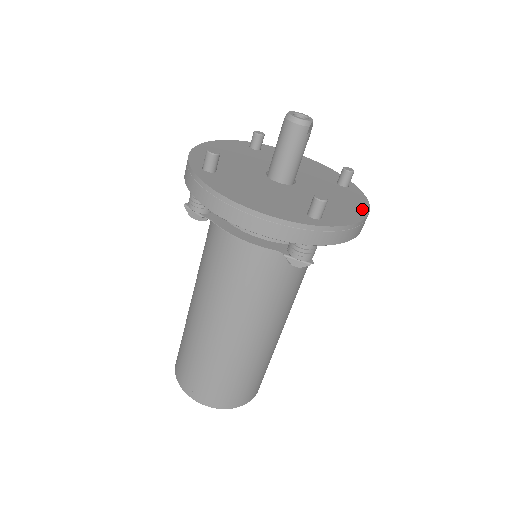
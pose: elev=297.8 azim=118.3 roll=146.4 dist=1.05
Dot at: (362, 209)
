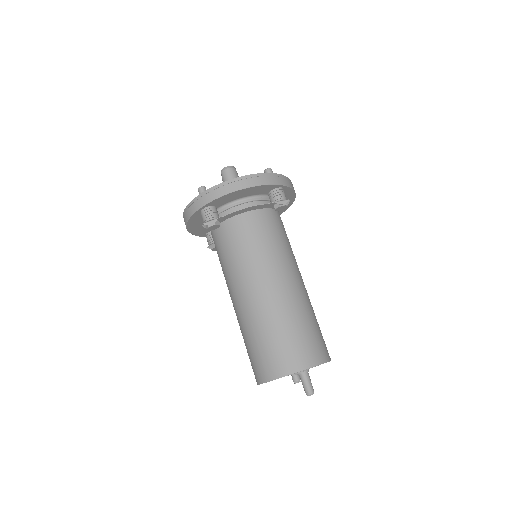
Dot at: occluded
